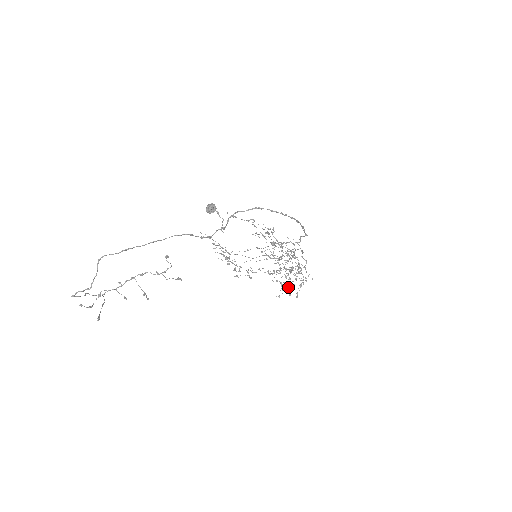
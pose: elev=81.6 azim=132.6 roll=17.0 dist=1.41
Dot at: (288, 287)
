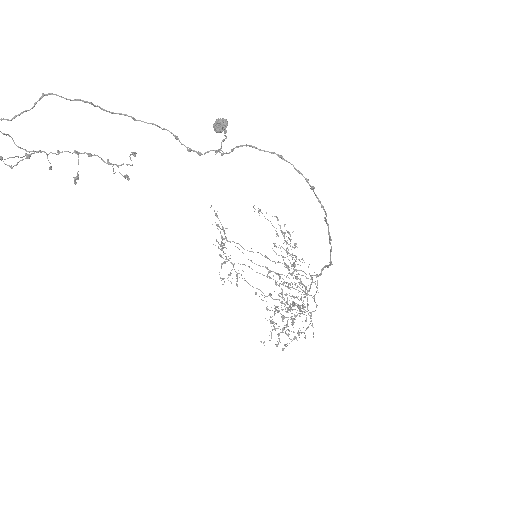
Dot at: (279, 333)
